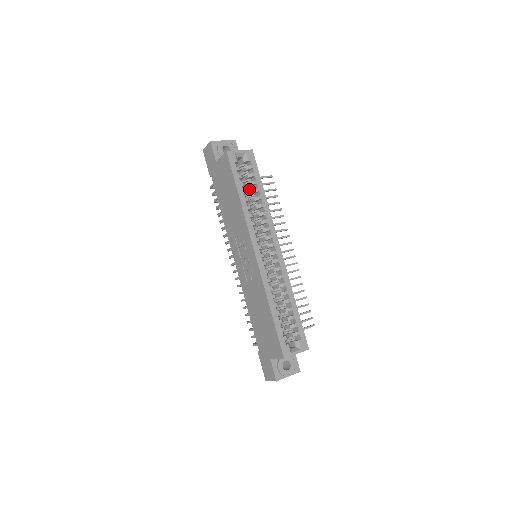
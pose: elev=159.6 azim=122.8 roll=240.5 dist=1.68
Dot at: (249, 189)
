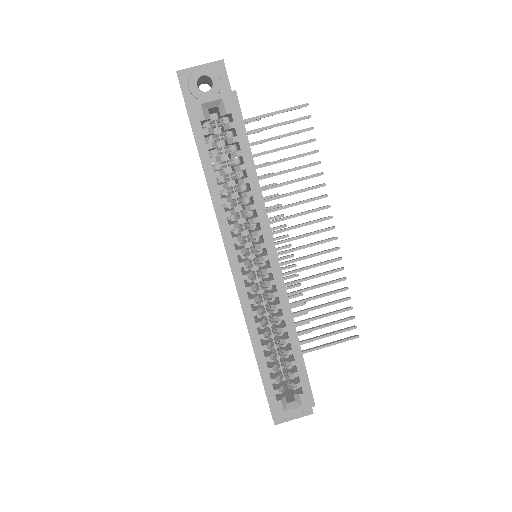
Dot at: (239, 156)
